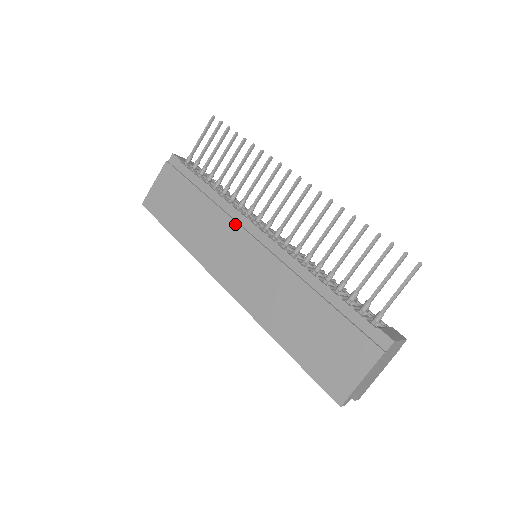
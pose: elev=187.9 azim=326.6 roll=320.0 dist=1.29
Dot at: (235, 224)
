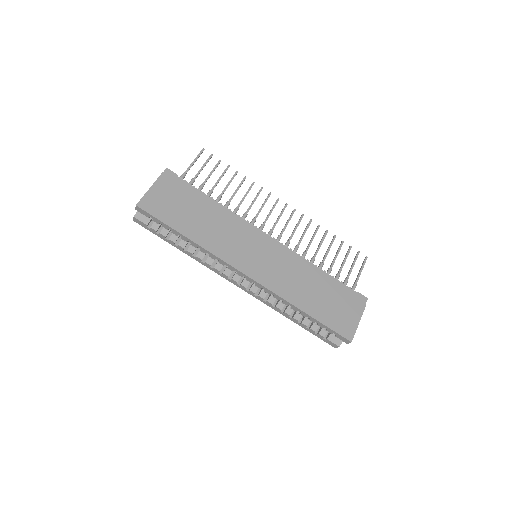
Dot at: (248, 229)
